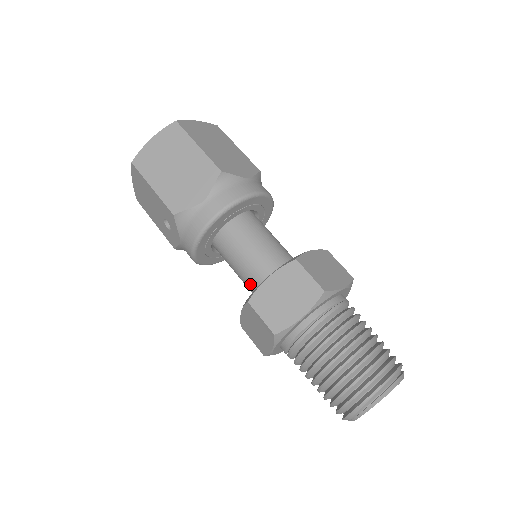
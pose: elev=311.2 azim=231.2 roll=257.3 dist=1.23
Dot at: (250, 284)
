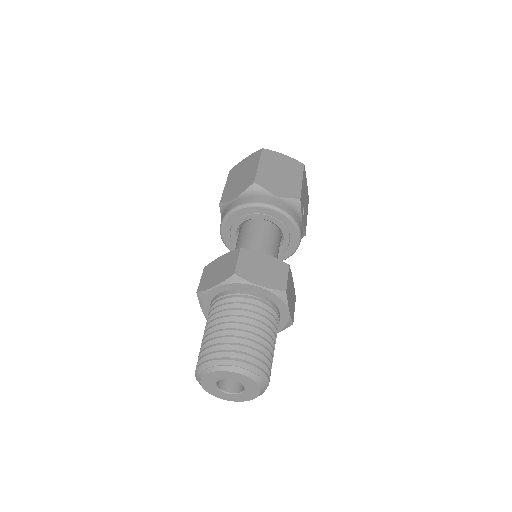
Dot at: occluded
